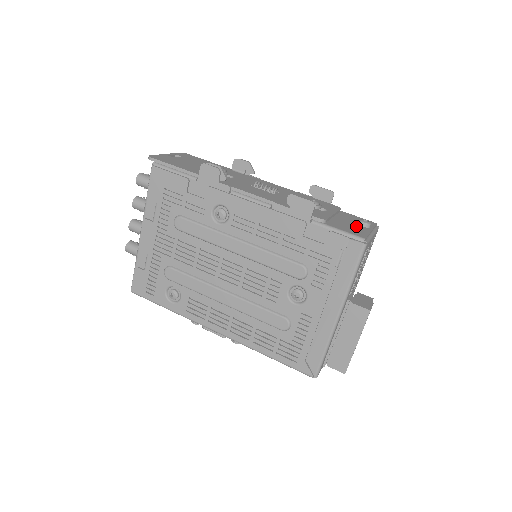
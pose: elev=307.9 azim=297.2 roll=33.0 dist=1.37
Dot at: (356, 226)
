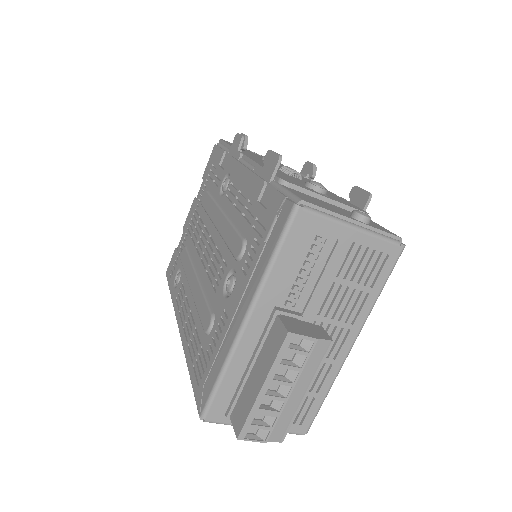
Dot at: (336, 210)
